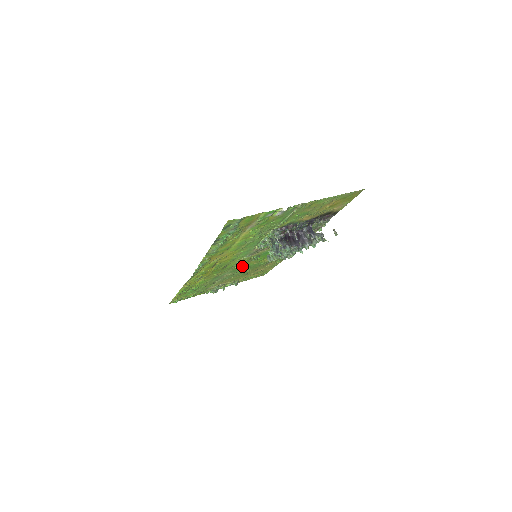
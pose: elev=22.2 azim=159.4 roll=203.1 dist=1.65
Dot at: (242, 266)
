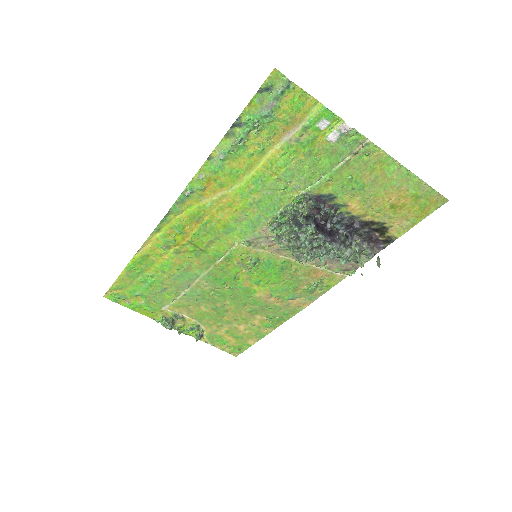
Dot at: (228, 275)
